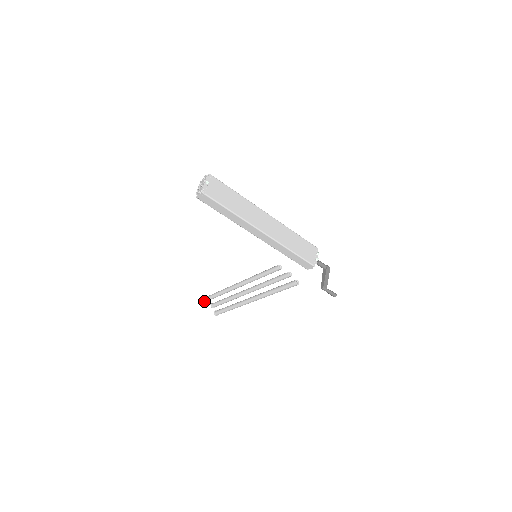
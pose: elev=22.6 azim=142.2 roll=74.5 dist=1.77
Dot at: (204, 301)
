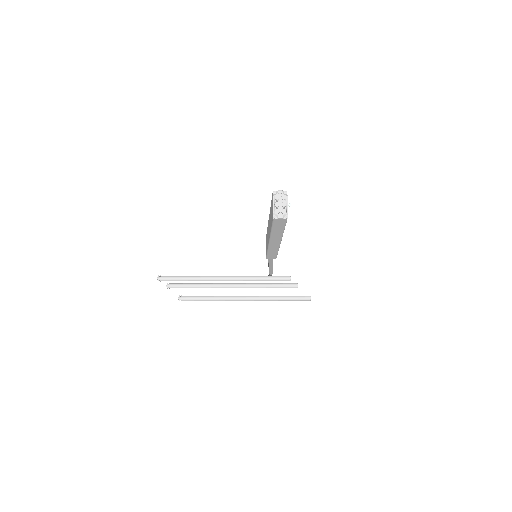
Dot at: occluded
